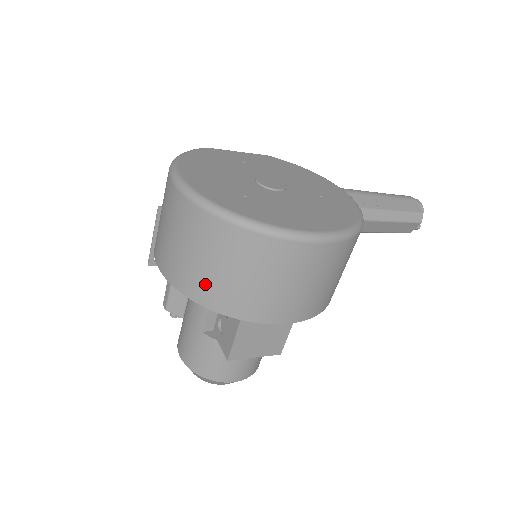
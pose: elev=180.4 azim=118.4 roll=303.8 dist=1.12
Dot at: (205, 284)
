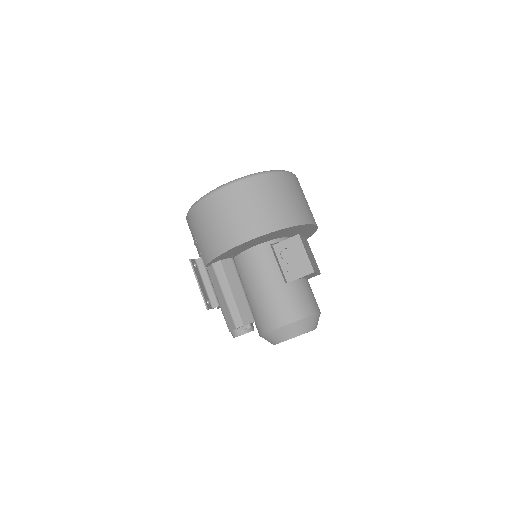
Dot at: (281, 213)
